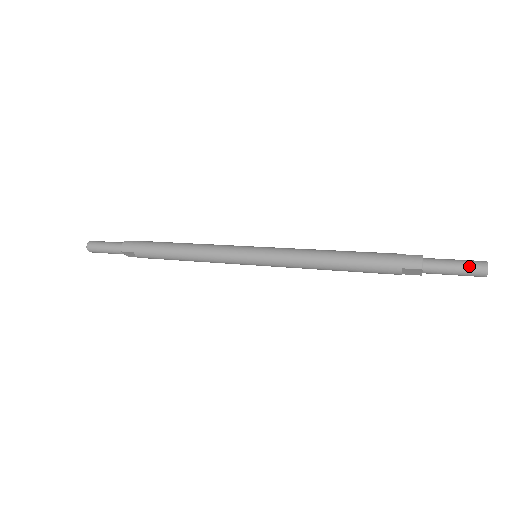
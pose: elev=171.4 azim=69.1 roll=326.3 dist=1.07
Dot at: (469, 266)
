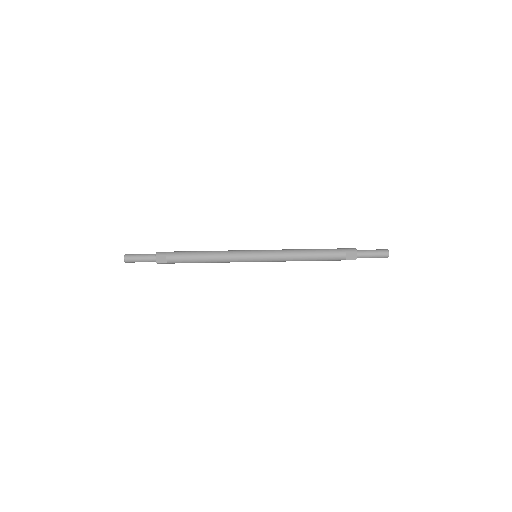
Dot at: (380, 250)
